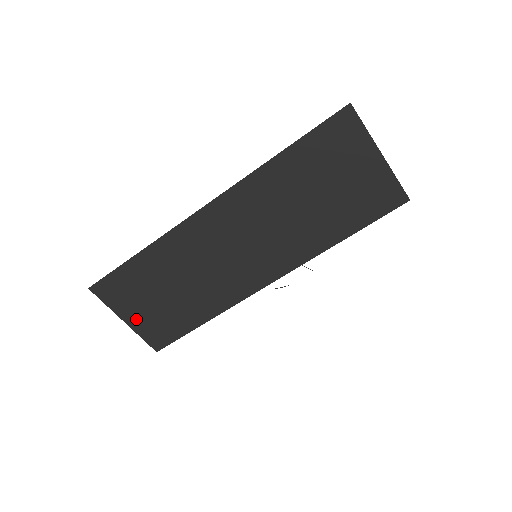
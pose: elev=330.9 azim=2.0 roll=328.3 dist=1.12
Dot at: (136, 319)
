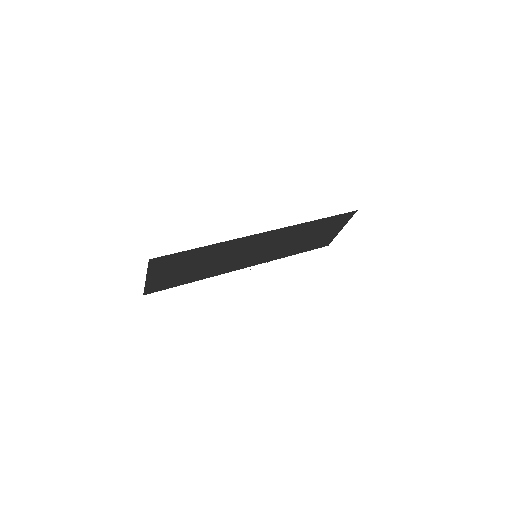
Dot at: (156, 278)
